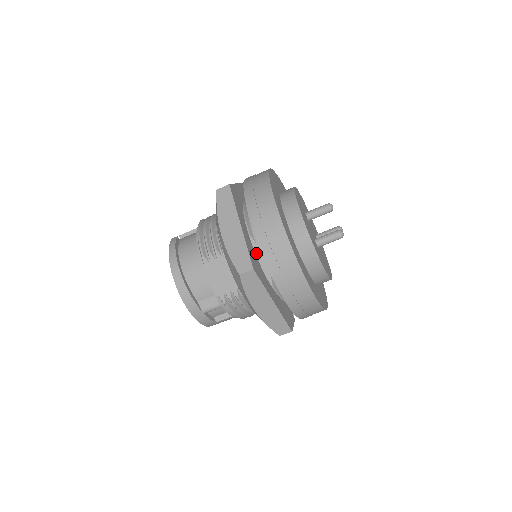
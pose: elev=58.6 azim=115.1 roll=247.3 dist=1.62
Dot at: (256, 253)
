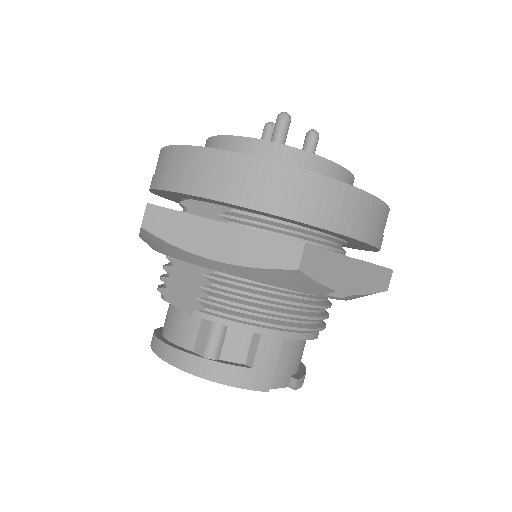
Dot at: occluded
